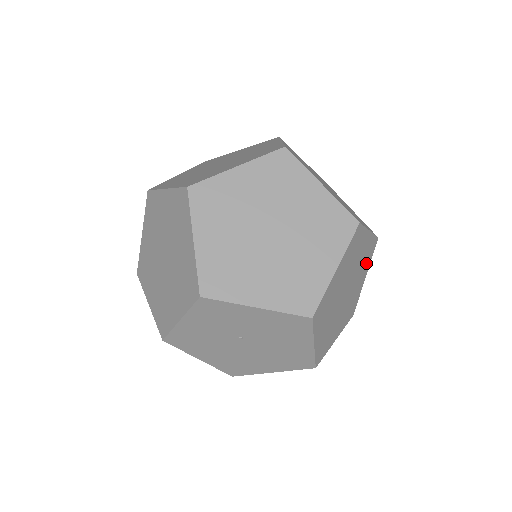
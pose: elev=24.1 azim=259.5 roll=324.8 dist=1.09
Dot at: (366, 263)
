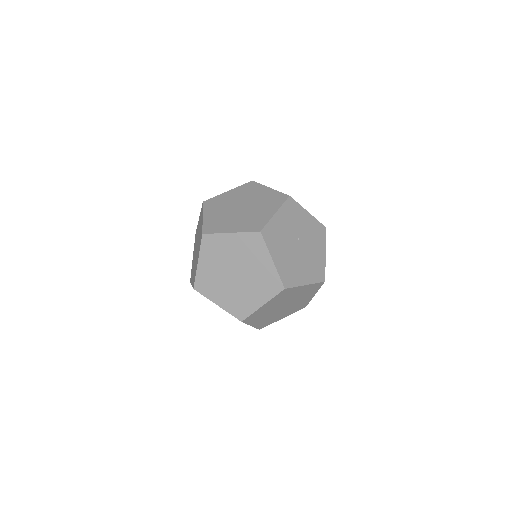
Dot at: occluded
